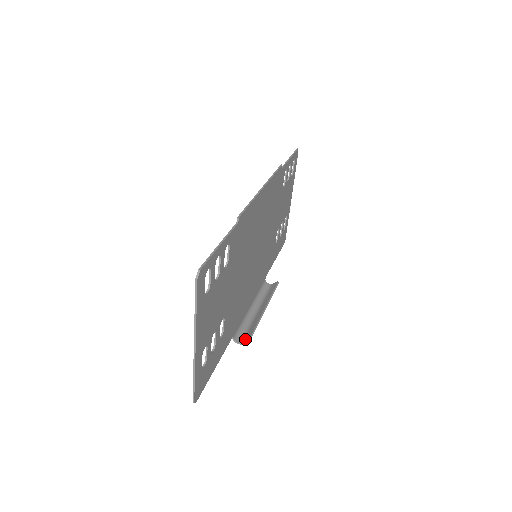
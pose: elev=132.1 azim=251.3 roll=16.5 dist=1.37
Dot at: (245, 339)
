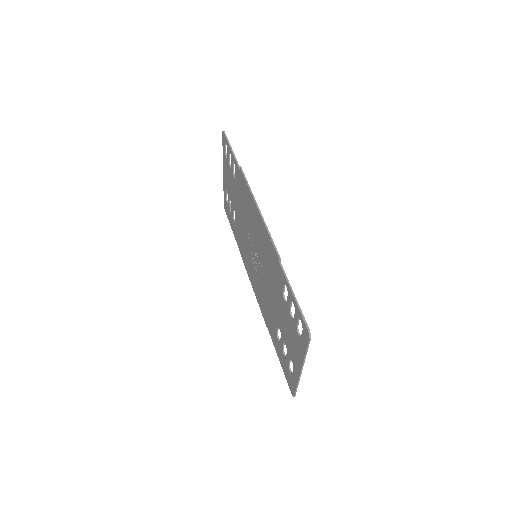
Dot at: occluded
